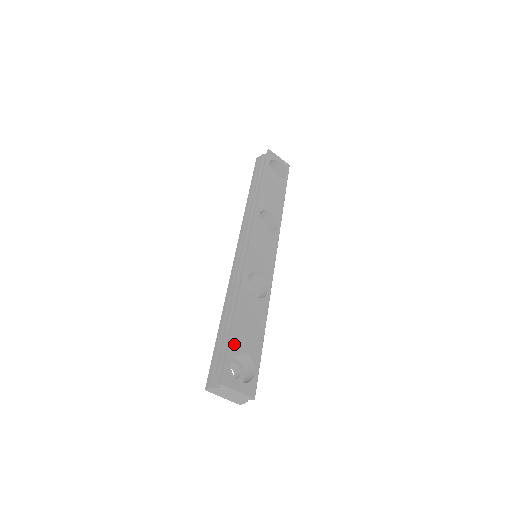
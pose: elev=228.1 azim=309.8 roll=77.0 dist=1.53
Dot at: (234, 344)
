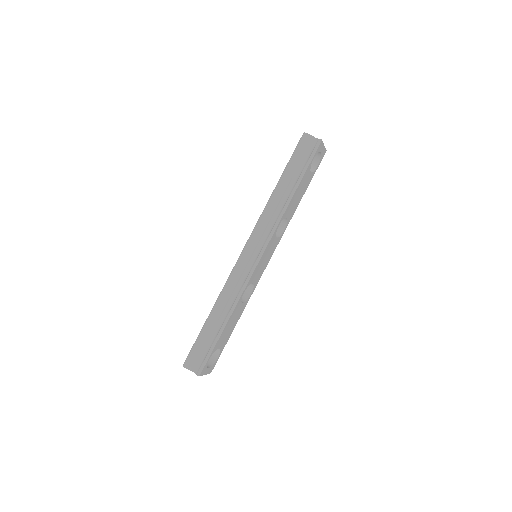
Dot at: (216, 346)
